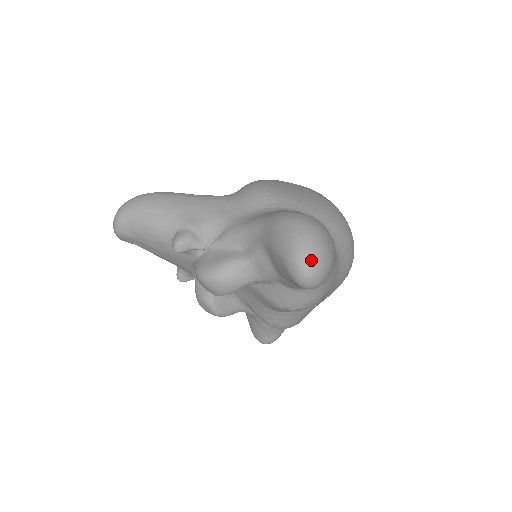
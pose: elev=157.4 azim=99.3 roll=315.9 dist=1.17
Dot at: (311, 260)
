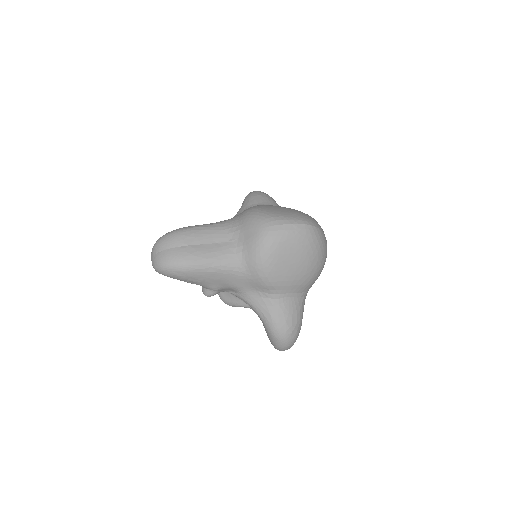
Dot at: occluded
